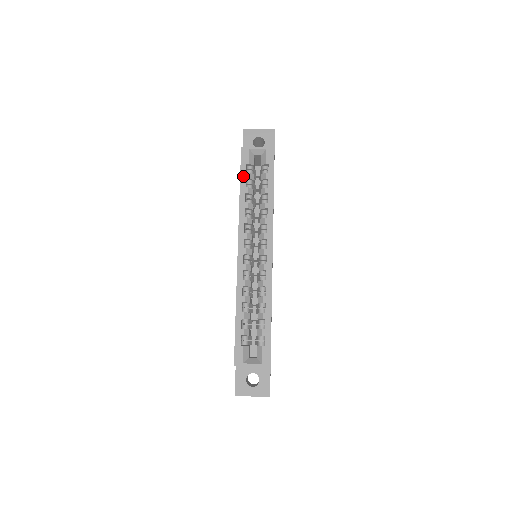
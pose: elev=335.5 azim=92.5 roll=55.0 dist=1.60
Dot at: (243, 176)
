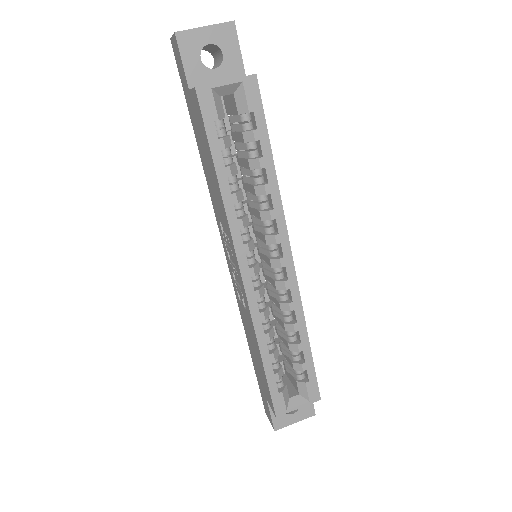
Dot at: (215, 147)
